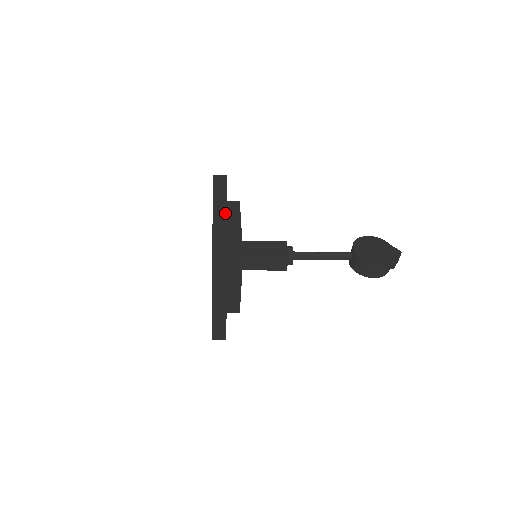
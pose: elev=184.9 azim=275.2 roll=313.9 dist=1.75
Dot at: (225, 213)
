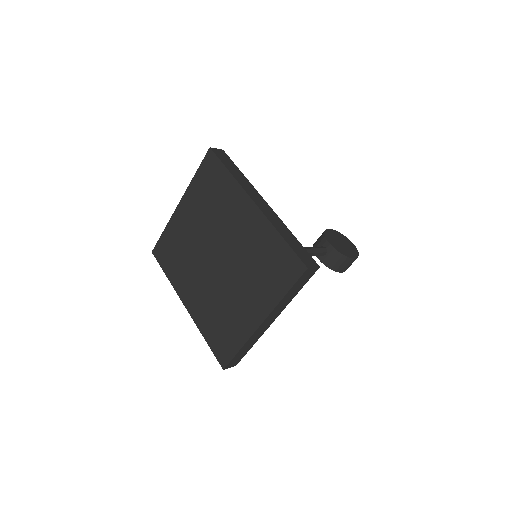
Dot at: (269, 207)
